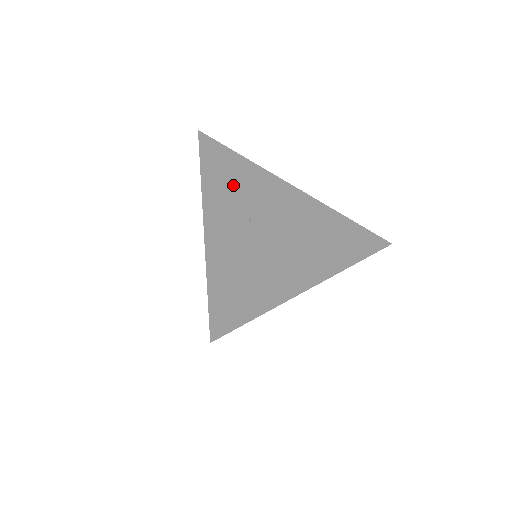
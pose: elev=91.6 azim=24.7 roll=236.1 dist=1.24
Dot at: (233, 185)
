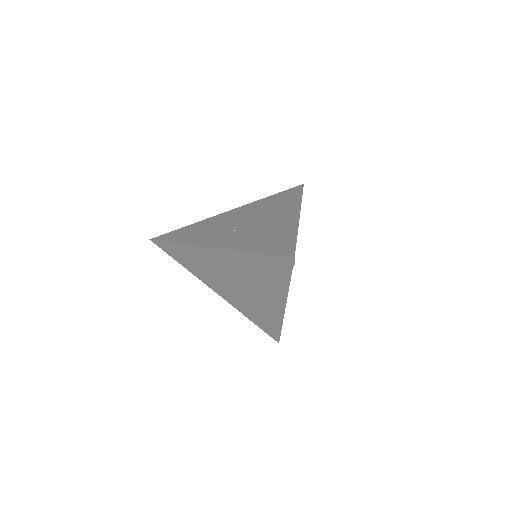
Dot at: (202, 232)
